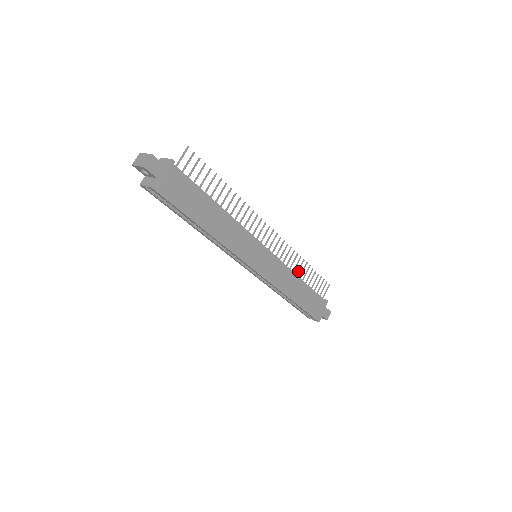
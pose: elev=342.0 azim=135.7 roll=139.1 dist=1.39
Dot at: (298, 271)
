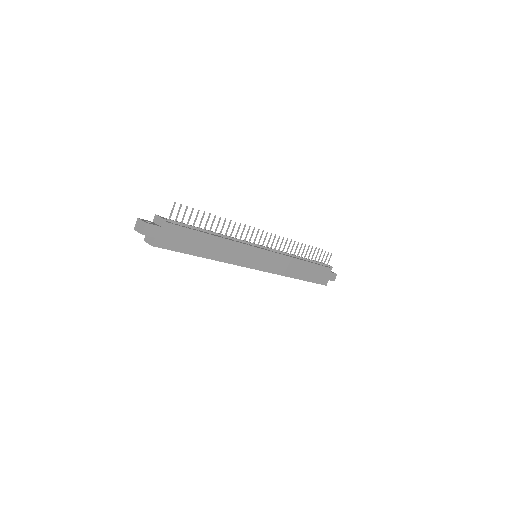
Dot at: (298, 254)
